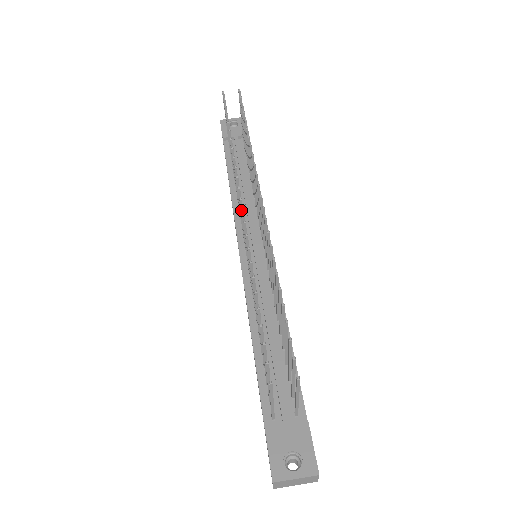
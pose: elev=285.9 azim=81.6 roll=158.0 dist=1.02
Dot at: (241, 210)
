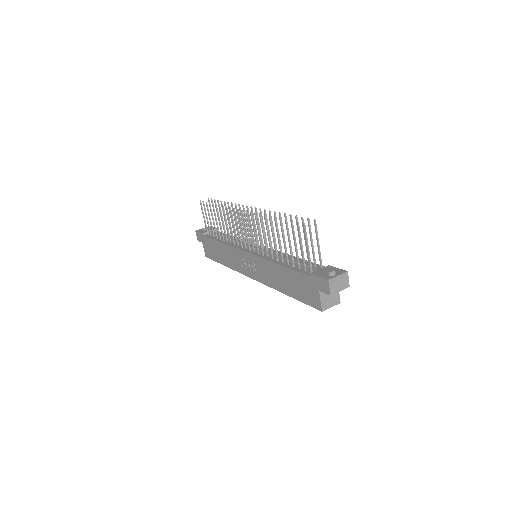
Dot at: (246, 211)
